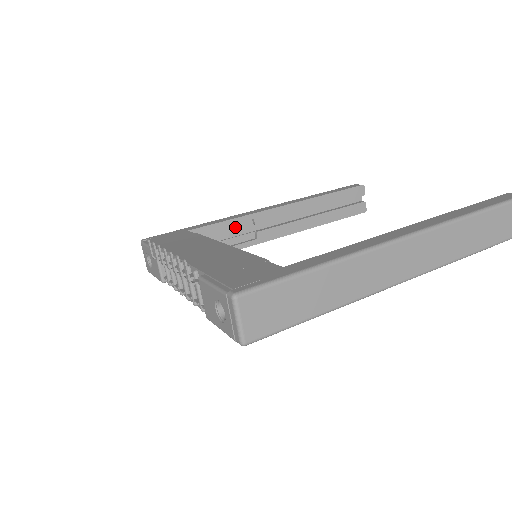
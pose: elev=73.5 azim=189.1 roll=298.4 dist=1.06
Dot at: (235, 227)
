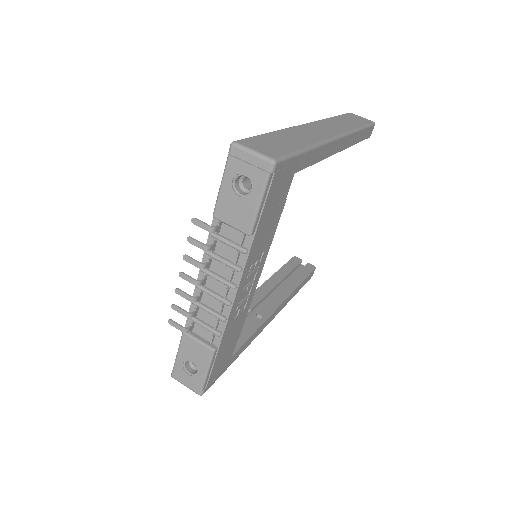
Dot at: occluded
